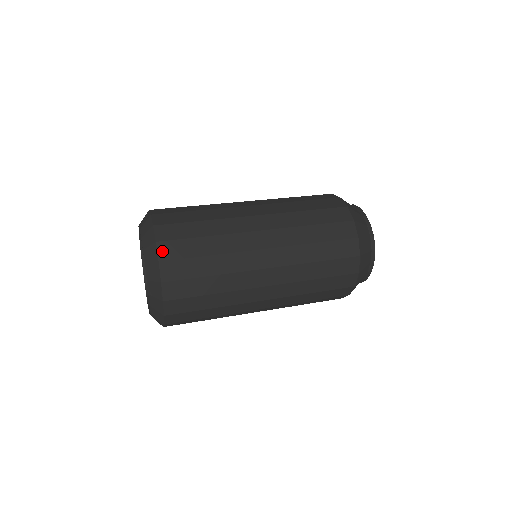
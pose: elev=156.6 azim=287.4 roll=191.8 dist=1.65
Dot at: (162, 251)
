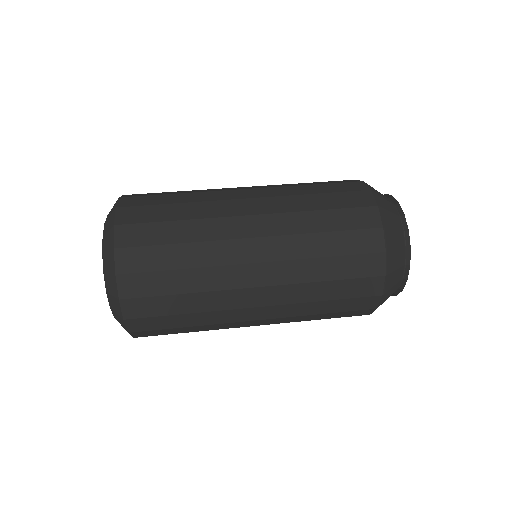
Dot at: (123, 286)
